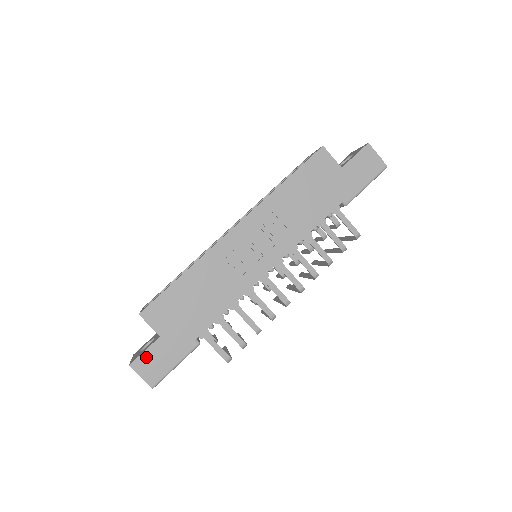
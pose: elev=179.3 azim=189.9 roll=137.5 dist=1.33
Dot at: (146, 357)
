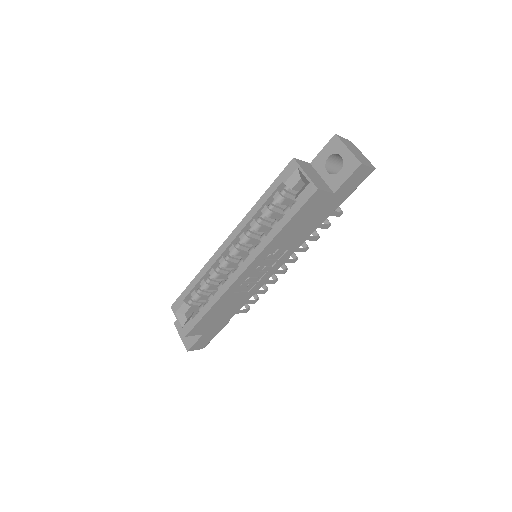
Dot at: (197, 344)
